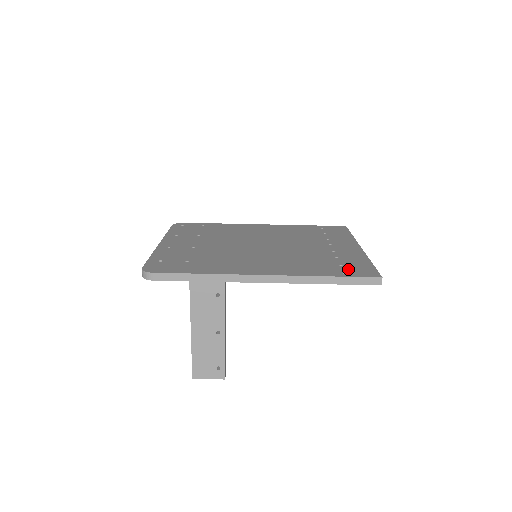
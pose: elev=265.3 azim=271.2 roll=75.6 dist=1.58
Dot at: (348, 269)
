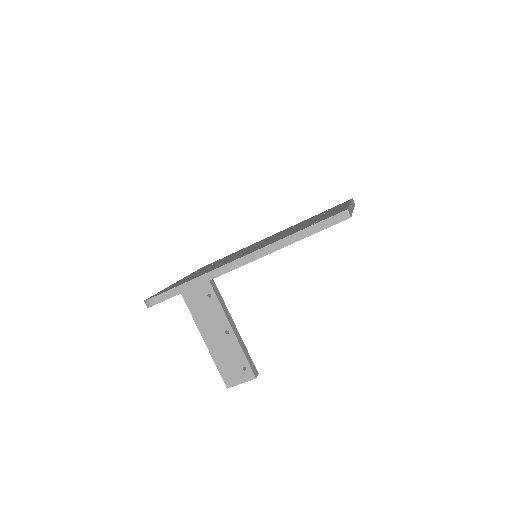
Dot at: (319, 220)
